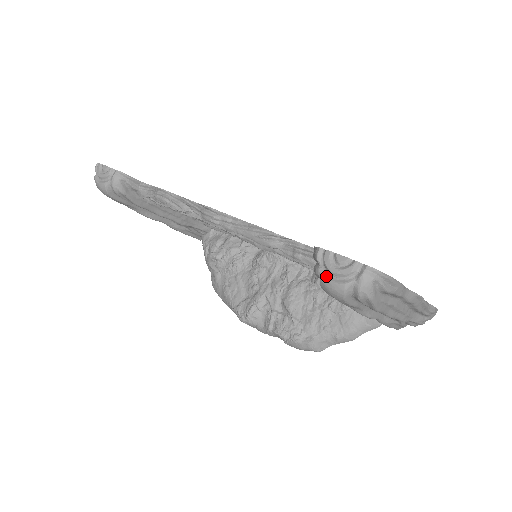
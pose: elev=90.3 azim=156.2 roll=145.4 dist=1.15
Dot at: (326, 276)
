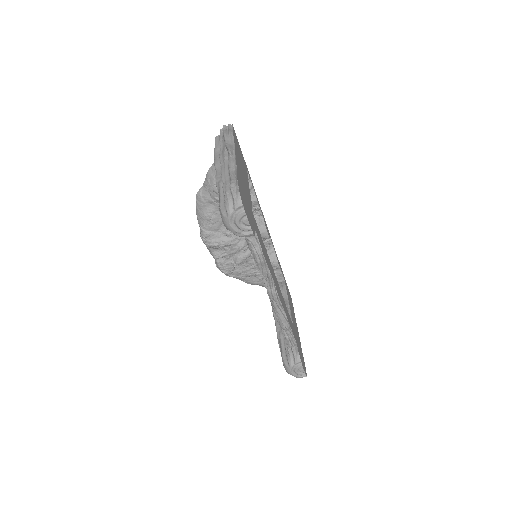
Dot at: (292, 370)
